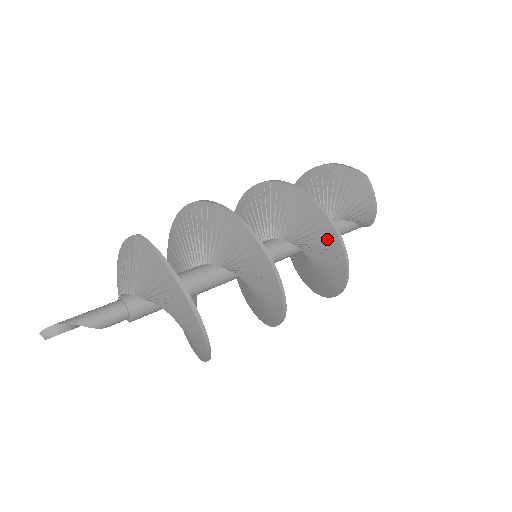
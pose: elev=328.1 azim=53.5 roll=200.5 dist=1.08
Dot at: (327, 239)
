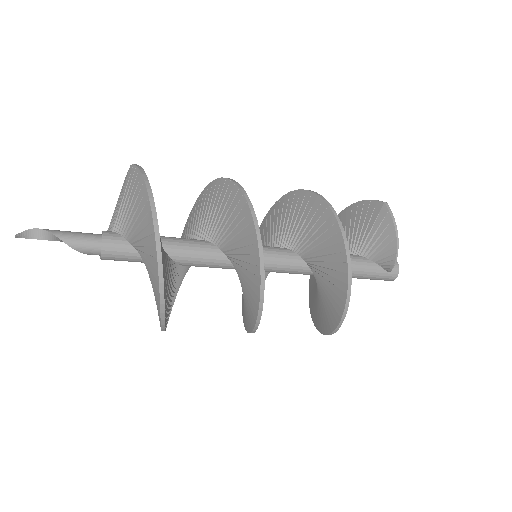
Dot at: (328, 233)
